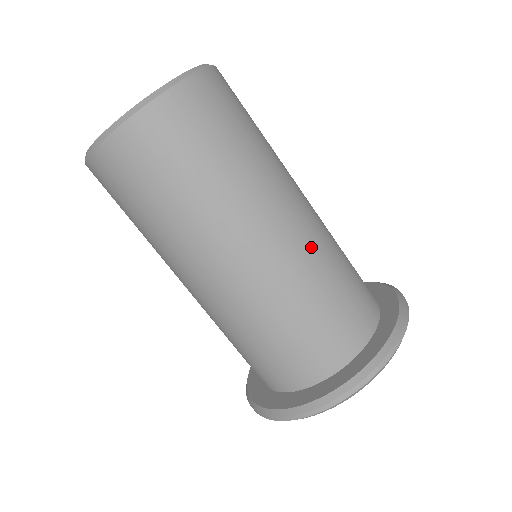
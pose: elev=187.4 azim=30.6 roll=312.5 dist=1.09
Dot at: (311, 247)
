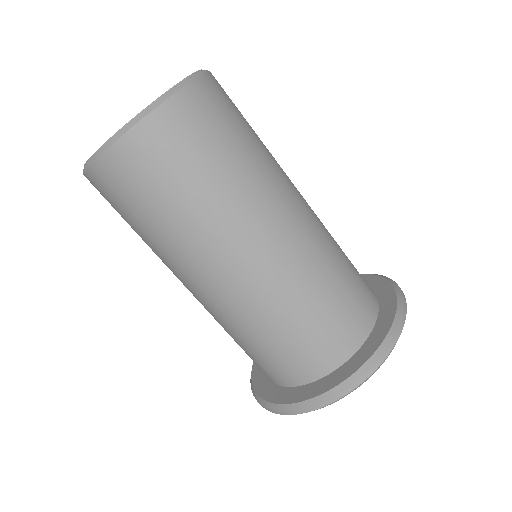
Dot at: (242, 306)
